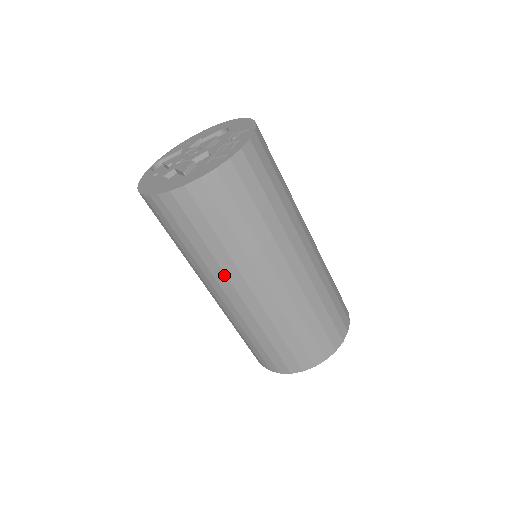
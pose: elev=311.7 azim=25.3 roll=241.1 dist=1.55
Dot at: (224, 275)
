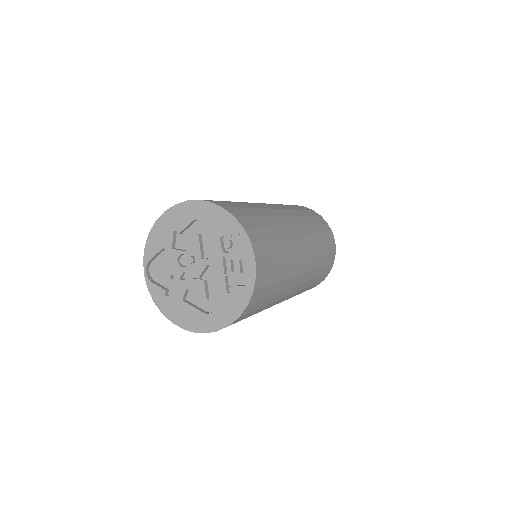
Dot at: occluded
